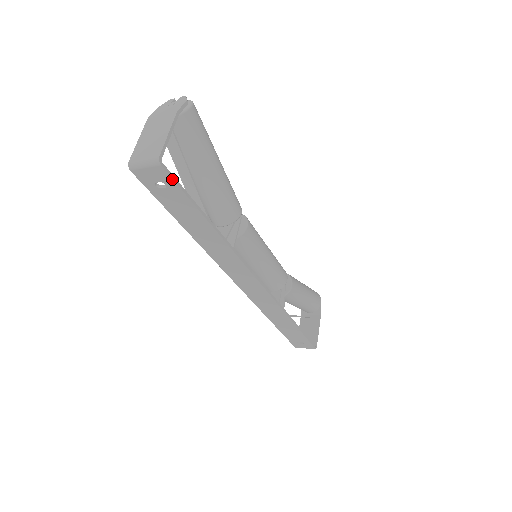
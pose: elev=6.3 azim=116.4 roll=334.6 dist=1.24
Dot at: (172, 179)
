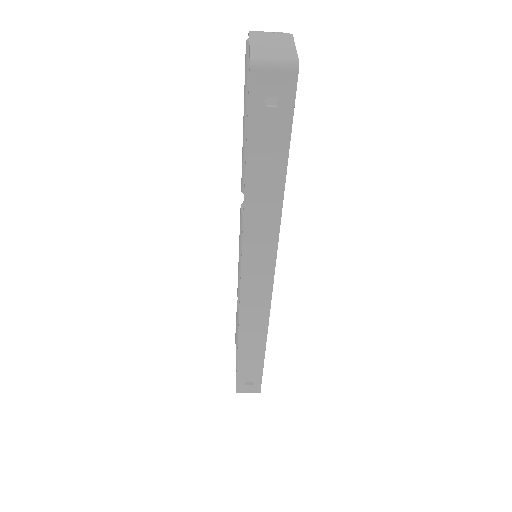
Dot at: (295, 96)
